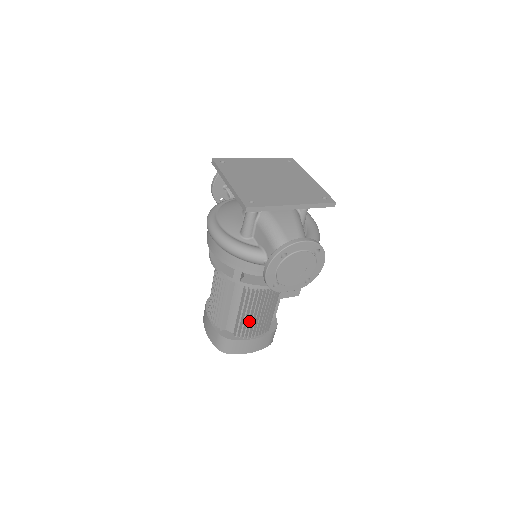
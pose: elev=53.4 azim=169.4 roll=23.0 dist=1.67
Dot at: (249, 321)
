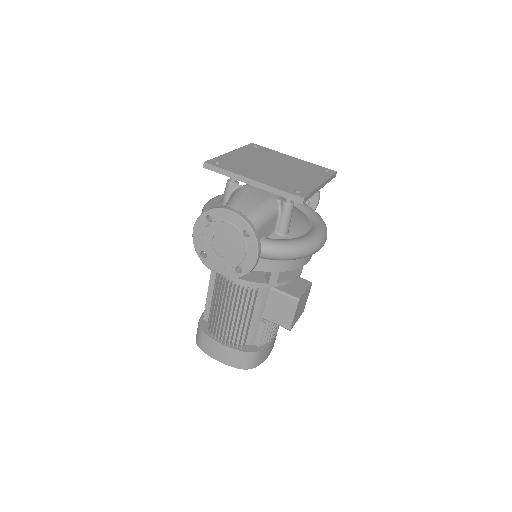
Dot at: (220, 318)
